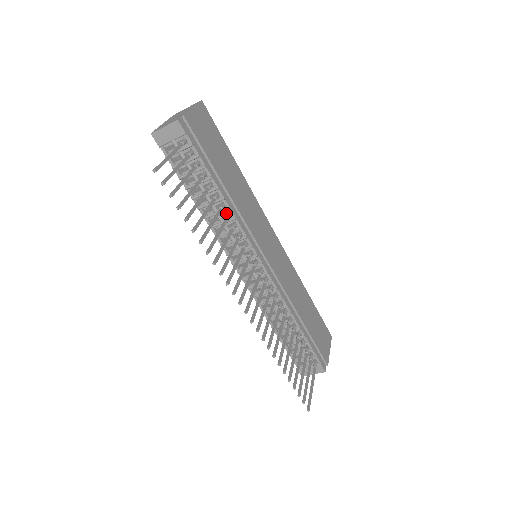
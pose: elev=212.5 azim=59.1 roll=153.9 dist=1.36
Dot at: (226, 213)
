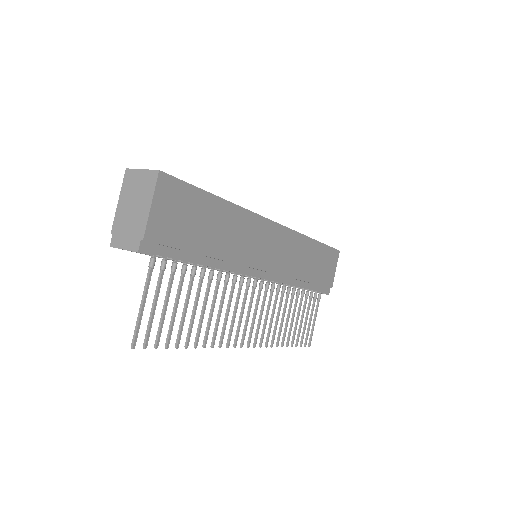
Dot at: occluded
